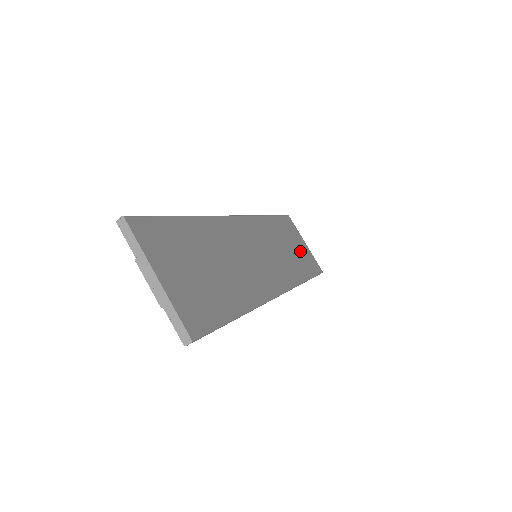
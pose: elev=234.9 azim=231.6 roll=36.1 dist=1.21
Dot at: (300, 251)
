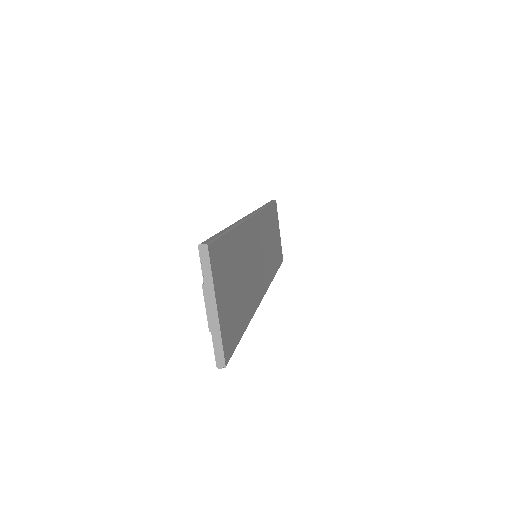
Dot at: (276, 242)
